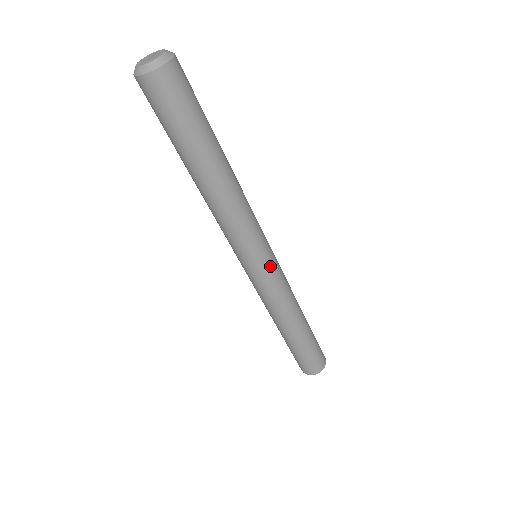
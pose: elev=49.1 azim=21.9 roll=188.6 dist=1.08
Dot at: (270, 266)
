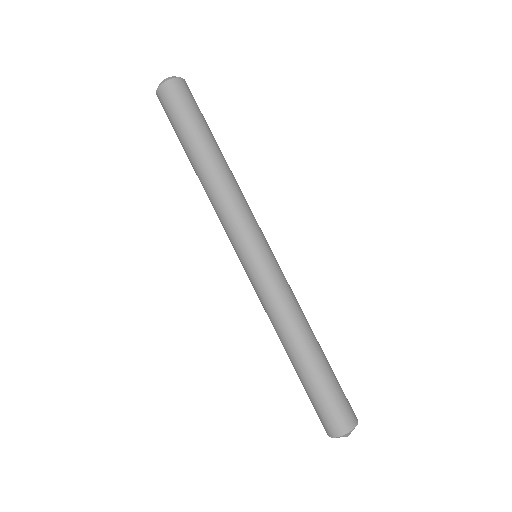
Dot at: occluded
